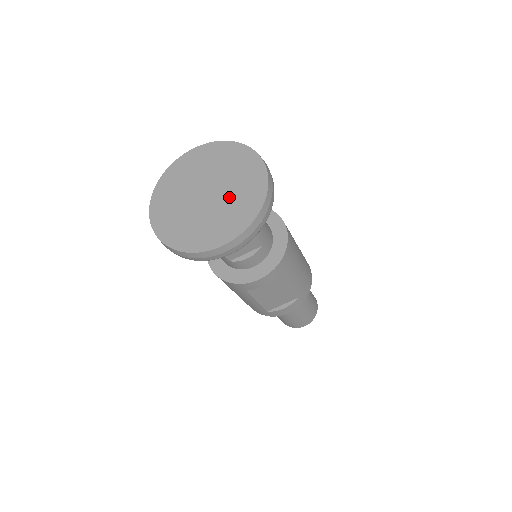
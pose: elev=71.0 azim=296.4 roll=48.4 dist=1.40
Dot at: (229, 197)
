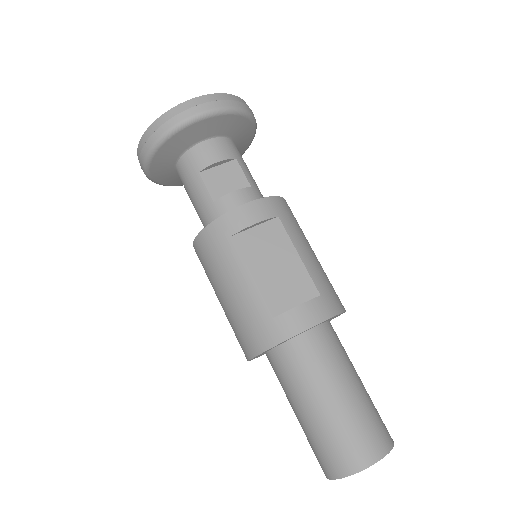
Dot at: occluded
